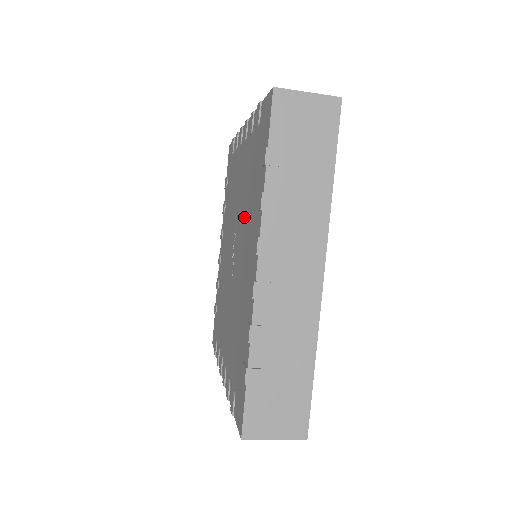
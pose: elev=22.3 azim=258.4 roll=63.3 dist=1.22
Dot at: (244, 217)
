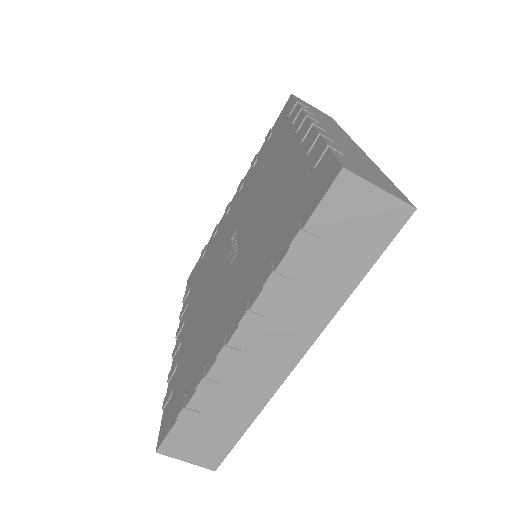
Dot at: (258, 186)
